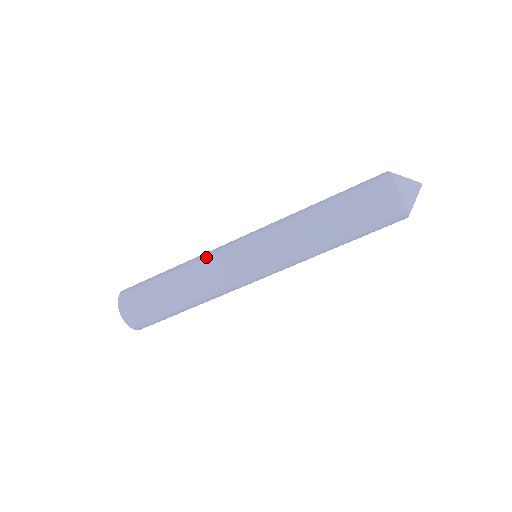
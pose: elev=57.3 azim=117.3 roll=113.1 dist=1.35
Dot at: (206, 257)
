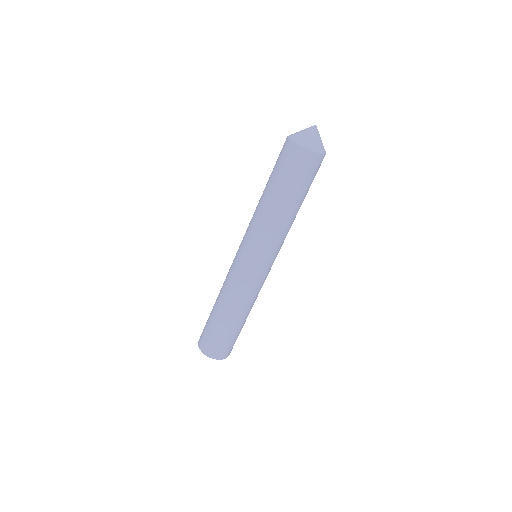
Dot at: (225, 279)
